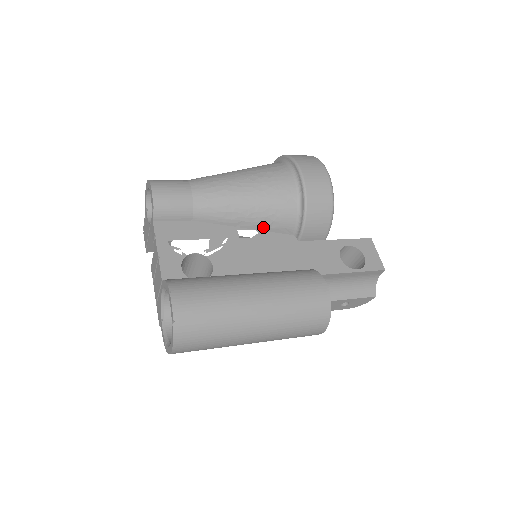
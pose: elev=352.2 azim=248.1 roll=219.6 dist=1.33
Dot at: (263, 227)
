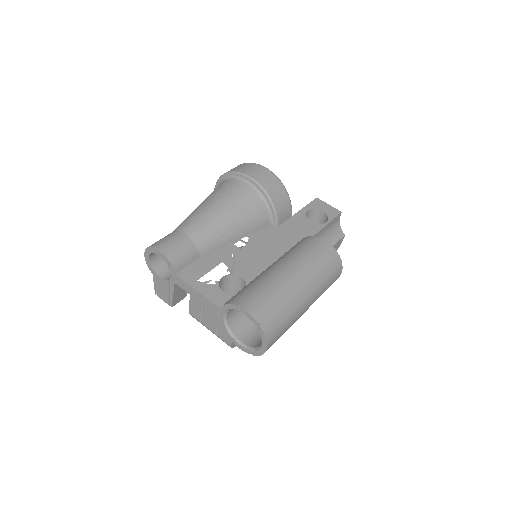
Dot at: (249, 232)
